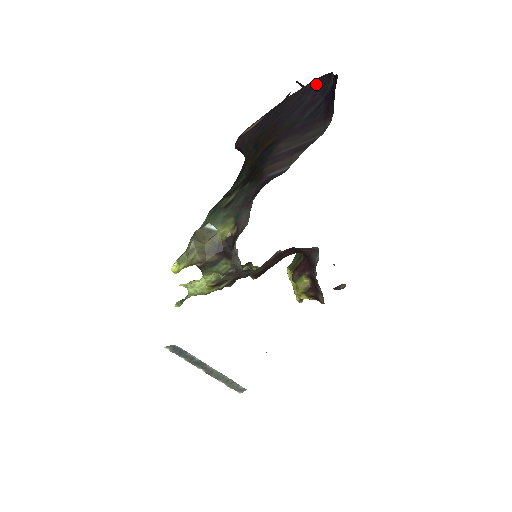
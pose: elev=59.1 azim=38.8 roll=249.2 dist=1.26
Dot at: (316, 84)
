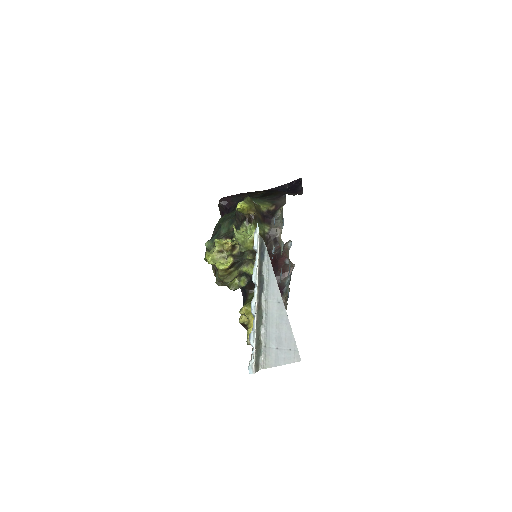
Dot at: (274, 189)
